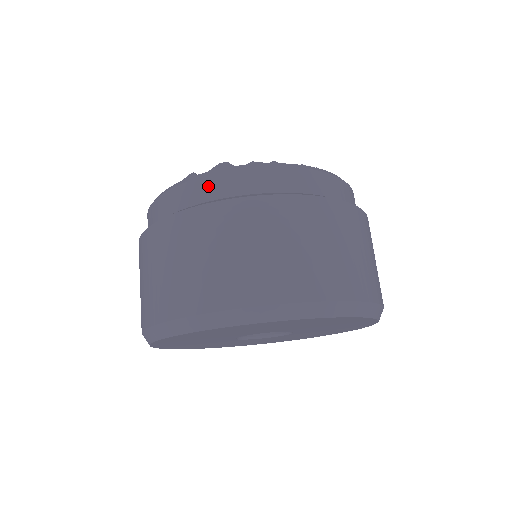
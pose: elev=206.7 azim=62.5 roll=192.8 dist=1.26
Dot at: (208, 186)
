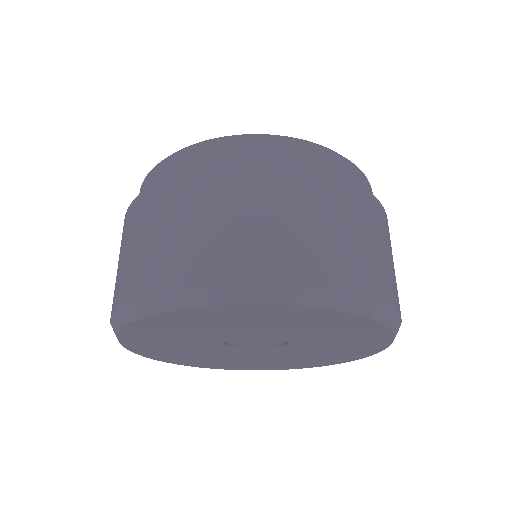
Dot at: (270, 147)
